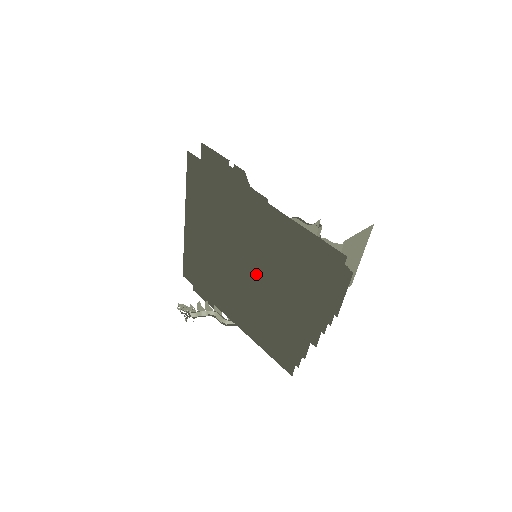
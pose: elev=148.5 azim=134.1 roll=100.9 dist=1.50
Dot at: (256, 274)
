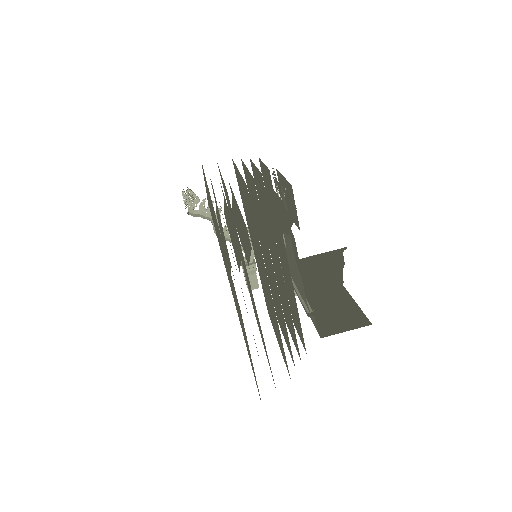
Dot at: occluded
